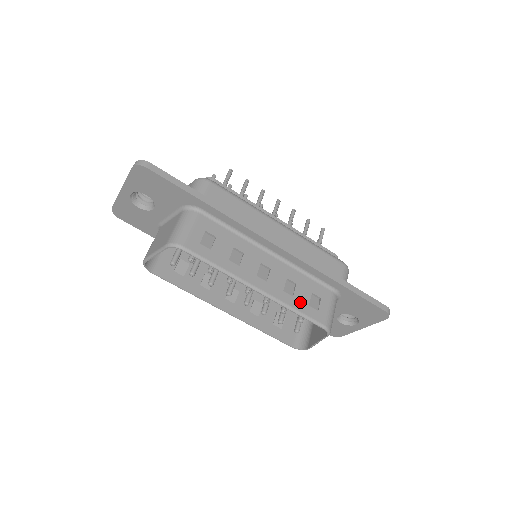
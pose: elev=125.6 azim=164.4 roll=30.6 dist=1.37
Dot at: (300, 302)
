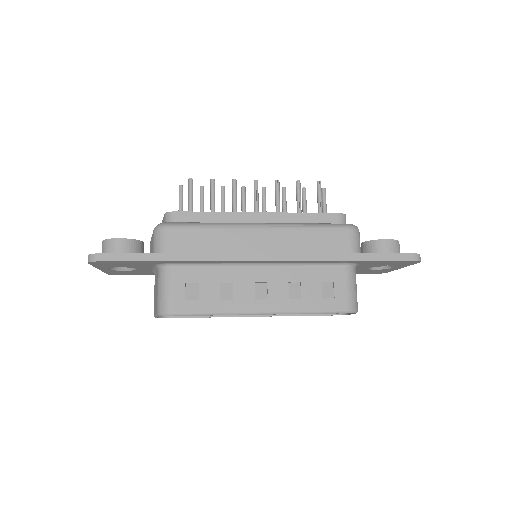
Dot at: (311, 300)
